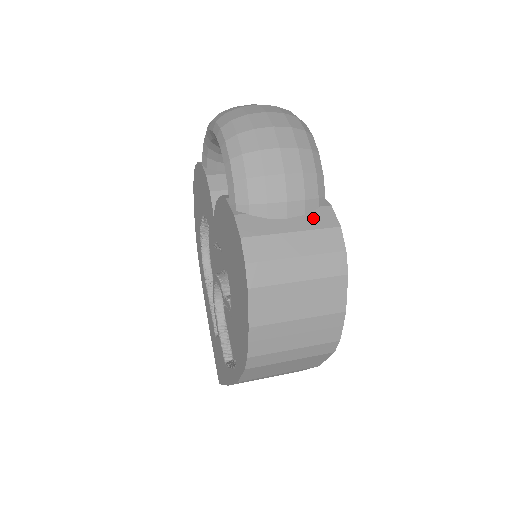
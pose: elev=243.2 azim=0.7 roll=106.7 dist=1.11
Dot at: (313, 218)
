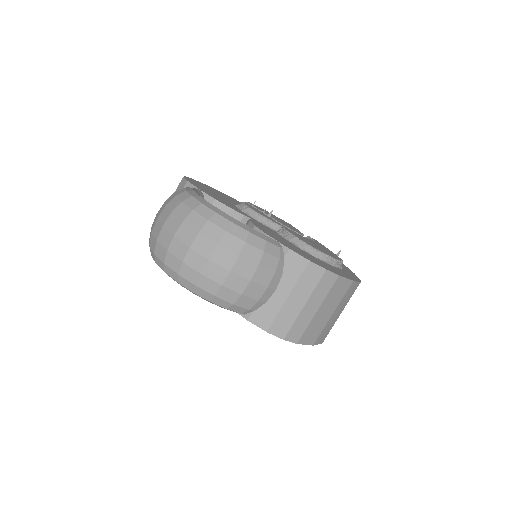
Dot at: (289, 273)
